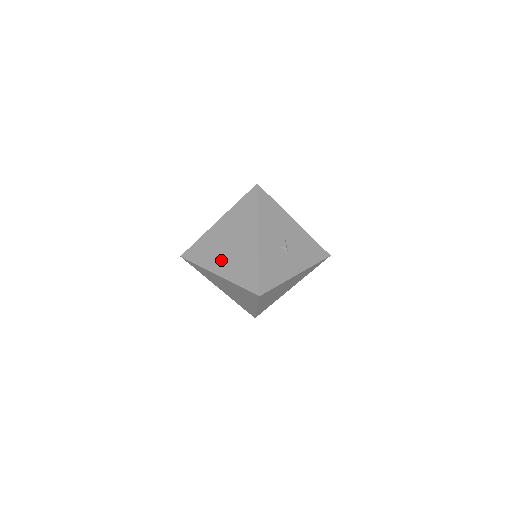
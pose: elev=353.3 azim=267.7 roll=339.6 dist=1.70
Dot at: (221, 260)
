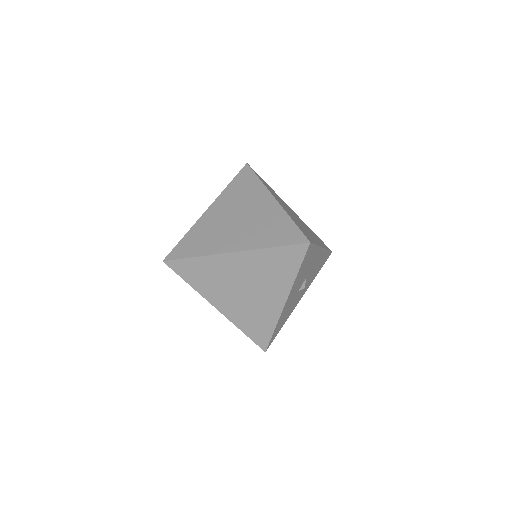
Dot at: (227, 298)
